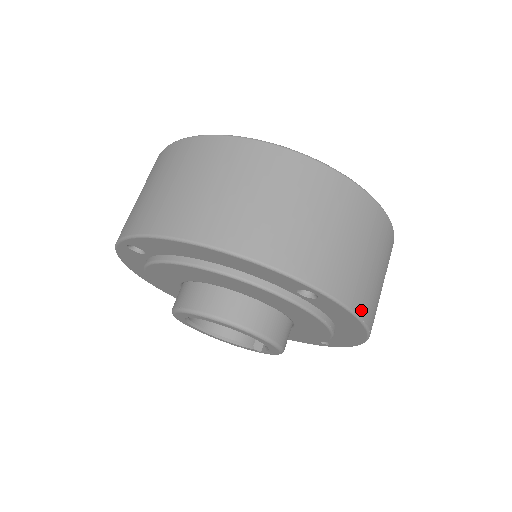
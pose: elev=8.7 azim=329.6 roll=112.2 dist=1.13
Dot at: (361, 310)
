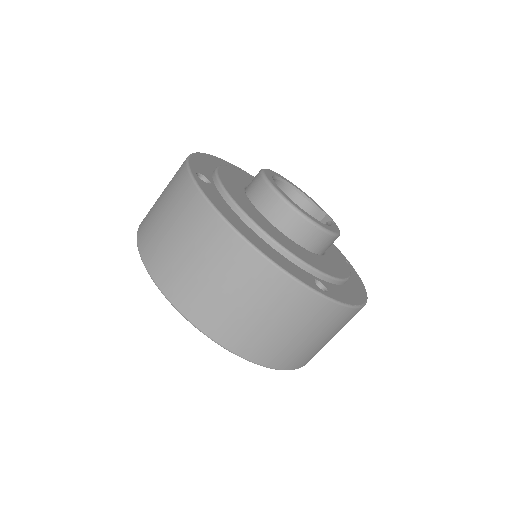
Dot at: (298, 366)
